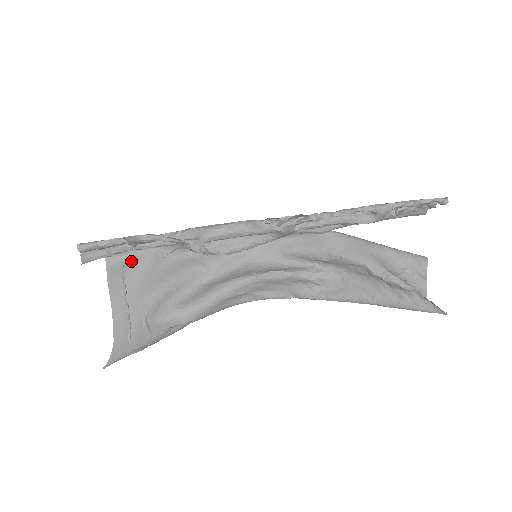
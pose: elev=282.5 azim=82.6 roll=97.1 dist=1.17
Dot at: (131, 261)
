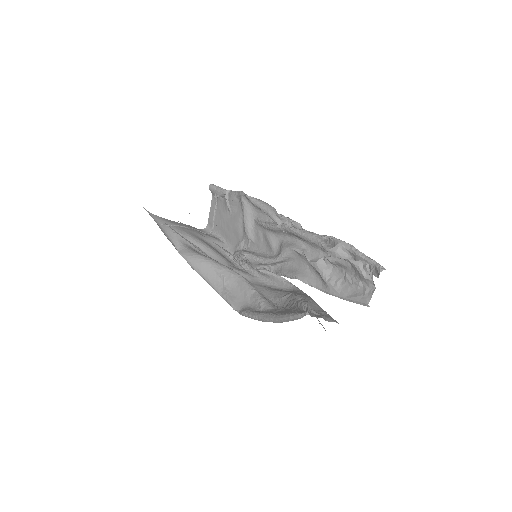
Dot at: (209, 235)
